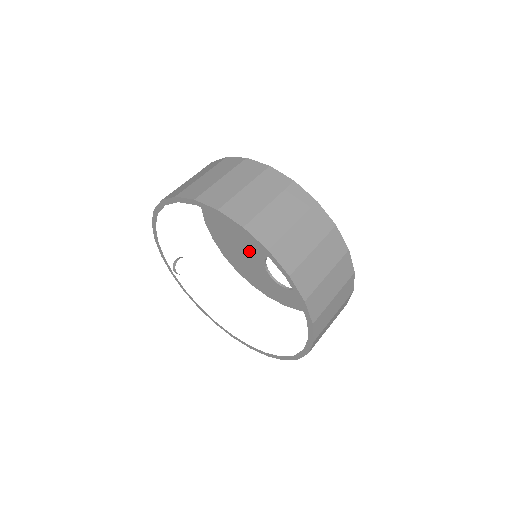
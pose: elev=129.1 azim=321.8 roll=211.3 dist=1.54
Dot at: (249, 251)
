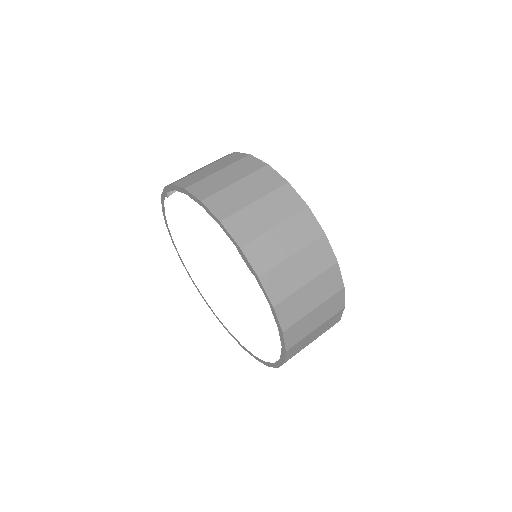
Dot at: occluded
